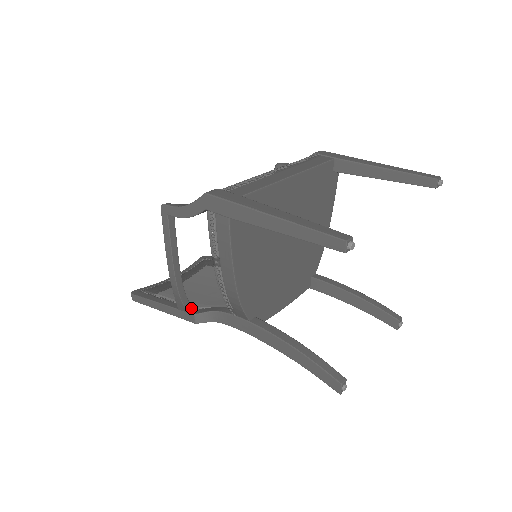
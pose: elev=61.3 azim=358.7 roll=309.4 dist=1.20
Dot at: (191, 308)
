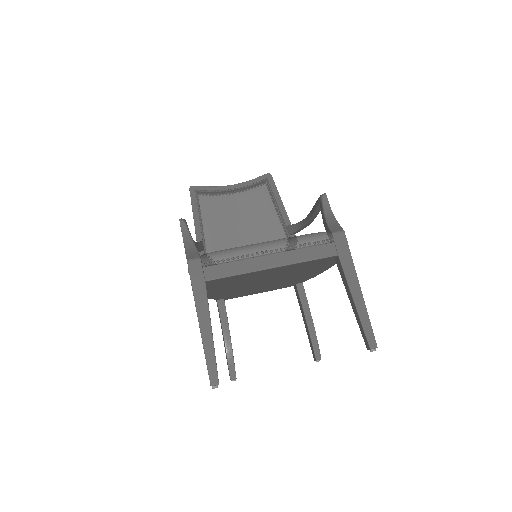
Dot at: (202, 251)
